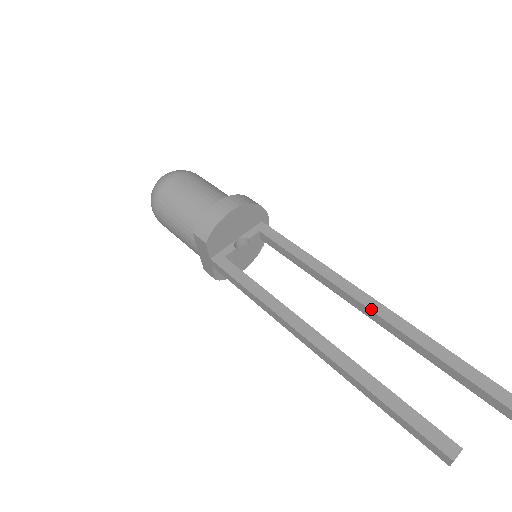
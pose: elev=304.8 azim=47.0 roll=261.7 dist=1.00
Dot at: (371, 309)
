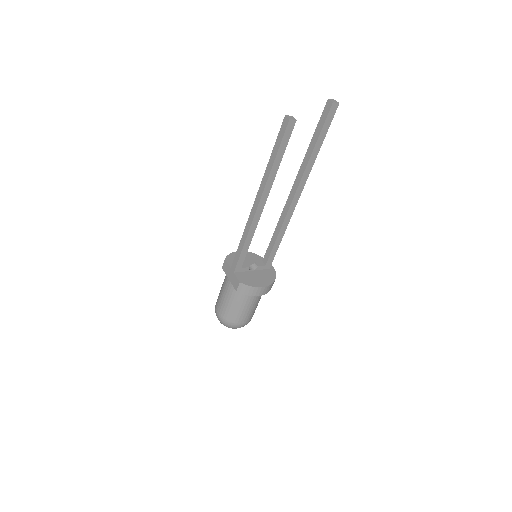
Dot at: (291, 190)
